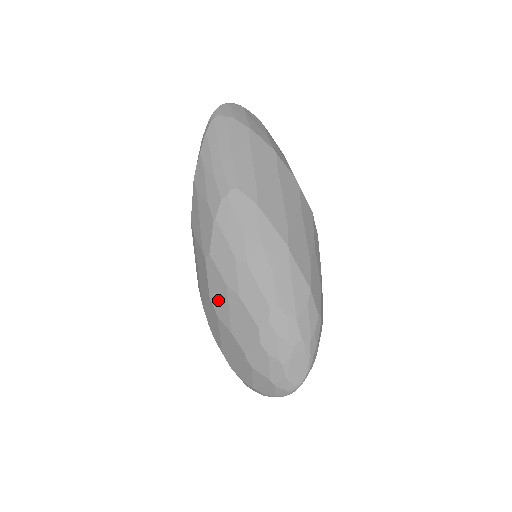
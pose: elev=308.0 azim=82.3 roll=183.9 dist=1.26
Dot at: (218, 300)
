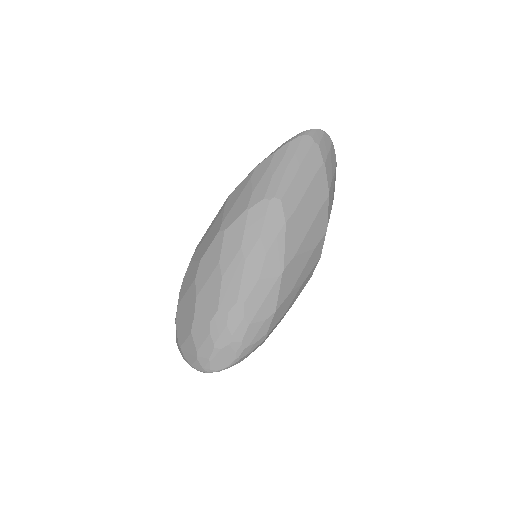
Dot at: (205, 267)
